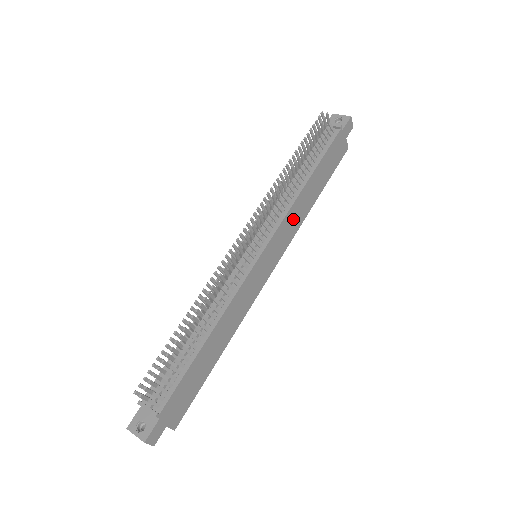
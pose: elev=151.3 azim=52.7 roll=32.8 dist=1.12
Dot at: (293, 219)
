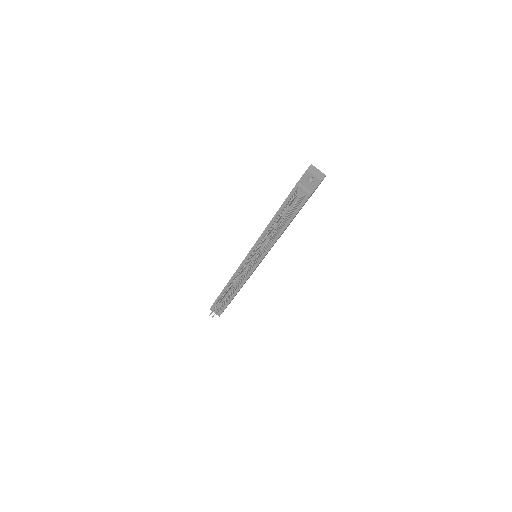
Dot at: occluded
